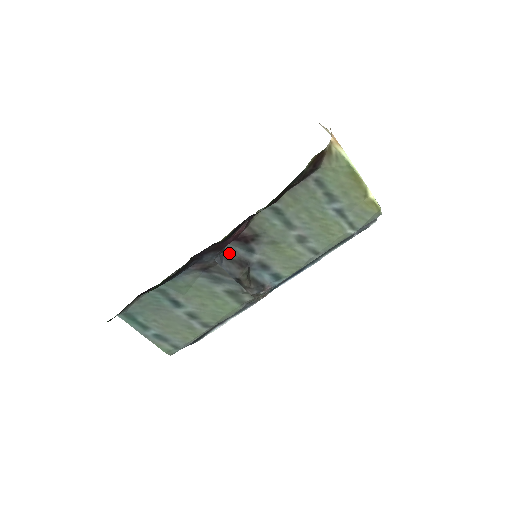
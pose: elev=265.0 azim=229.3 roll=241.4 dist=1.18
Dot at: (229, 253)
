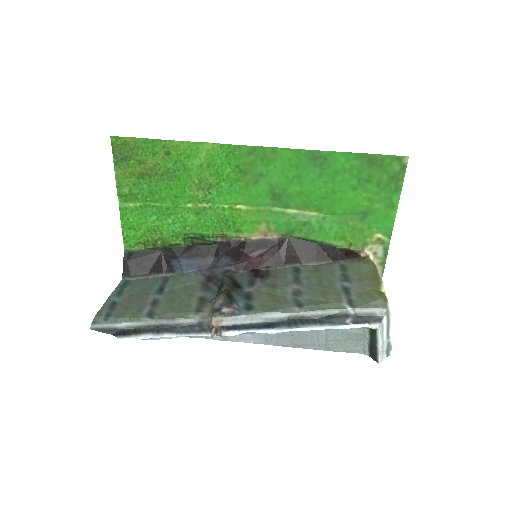
Dot at: (236, 279)
